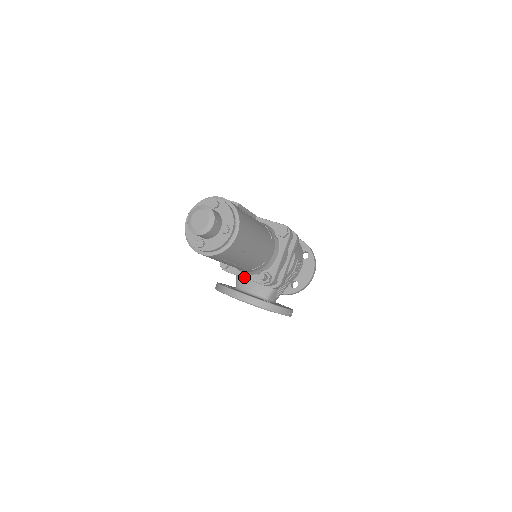
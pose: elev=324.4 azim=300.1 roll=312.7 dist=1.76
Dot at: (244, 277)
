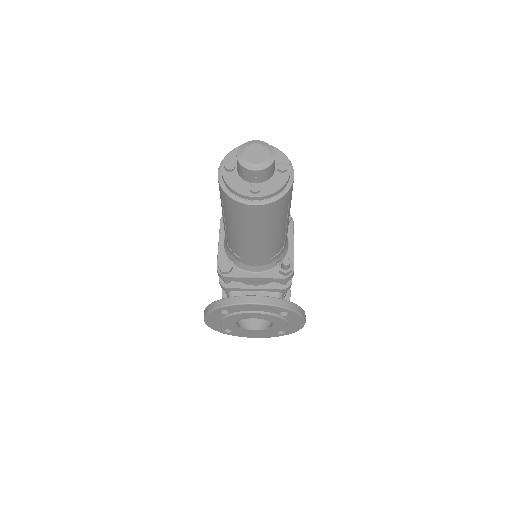
Dot at: (256, 276)
